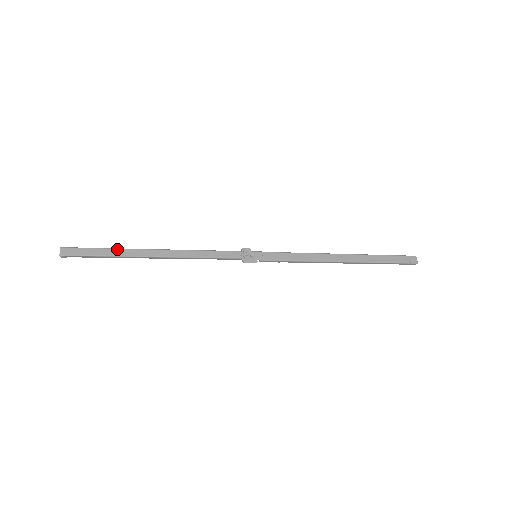
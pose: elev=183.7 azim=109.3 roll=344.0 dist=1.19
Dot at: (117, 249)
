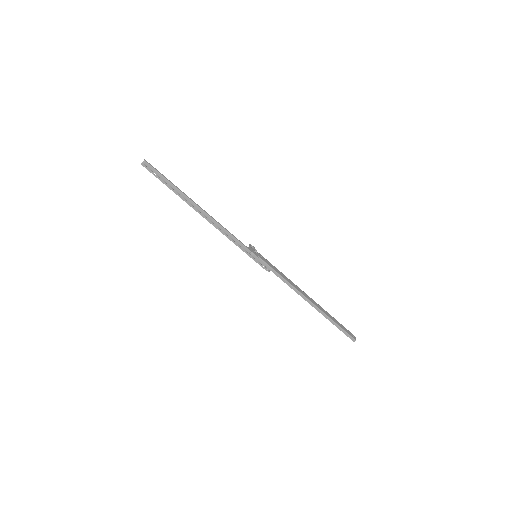
Dot at: occluded
